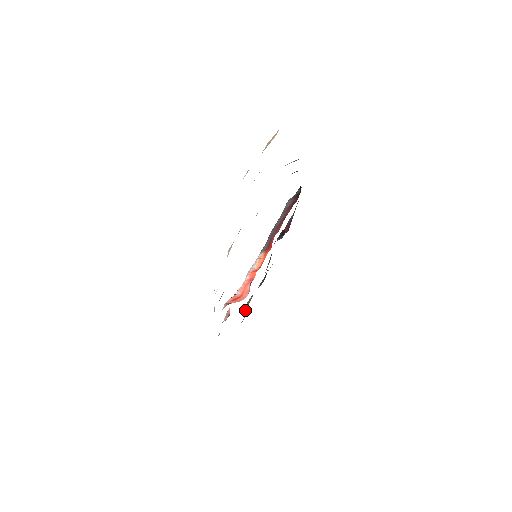
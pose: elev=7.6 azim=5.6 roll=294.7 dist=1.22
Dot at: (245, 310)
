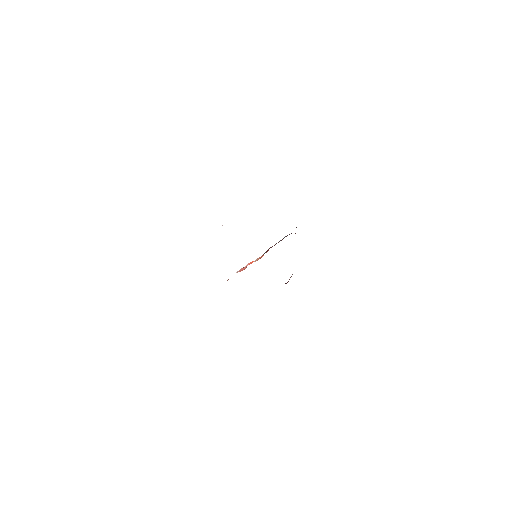
Dot at: occluded
